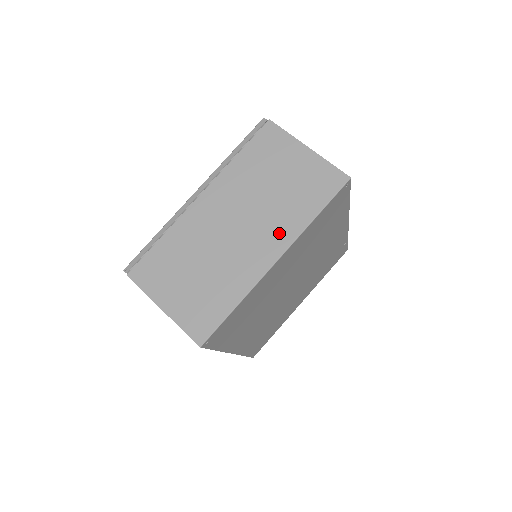
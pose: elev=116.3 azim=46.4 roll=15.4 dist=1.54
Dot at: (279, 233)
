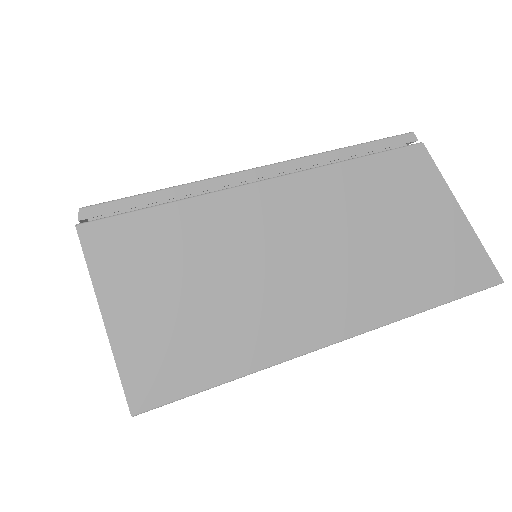
Dot at: occluded
